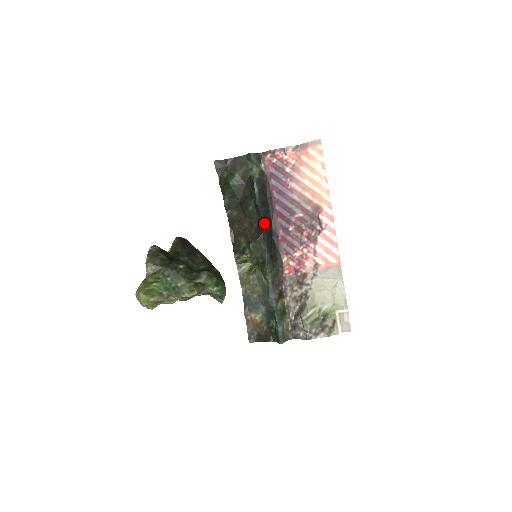
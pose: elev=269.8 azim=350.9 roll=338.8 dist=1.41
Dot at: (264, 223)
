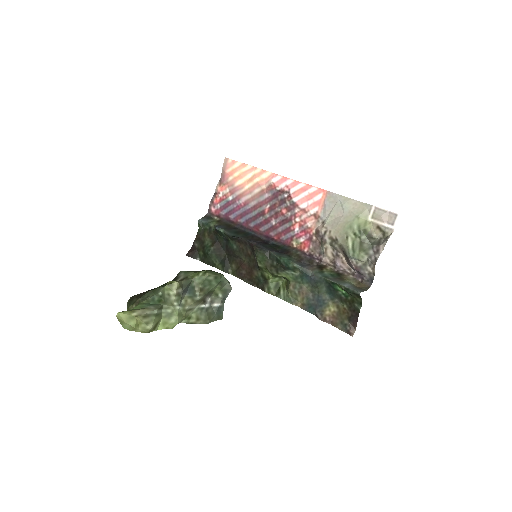
Dot at: (250, 241)
